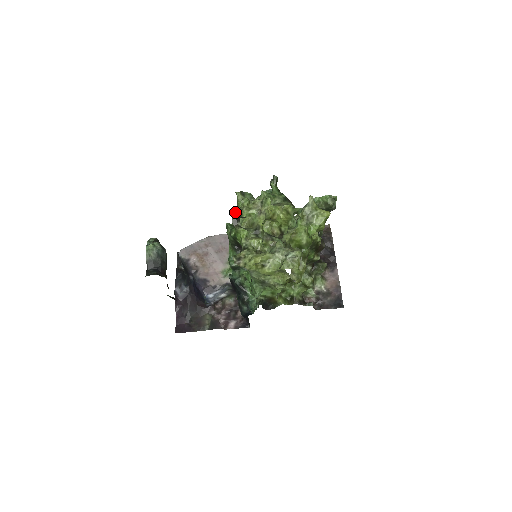
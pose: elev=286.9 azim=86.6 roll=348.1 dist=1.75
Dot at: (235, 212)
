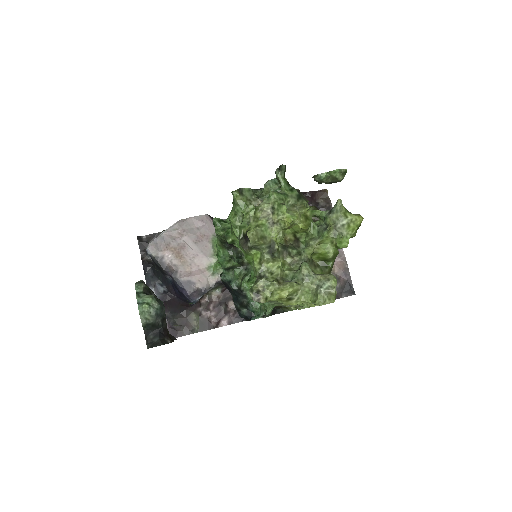
Dot at: (242, 230)
